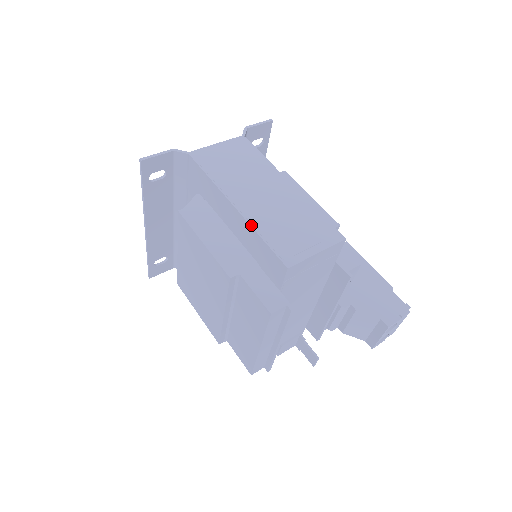
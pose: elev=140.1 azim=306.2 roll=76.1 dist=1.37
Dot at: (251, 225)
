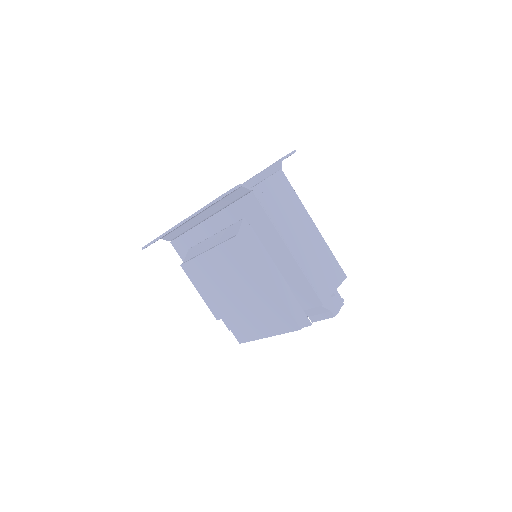
Dot at: (300, 268)
